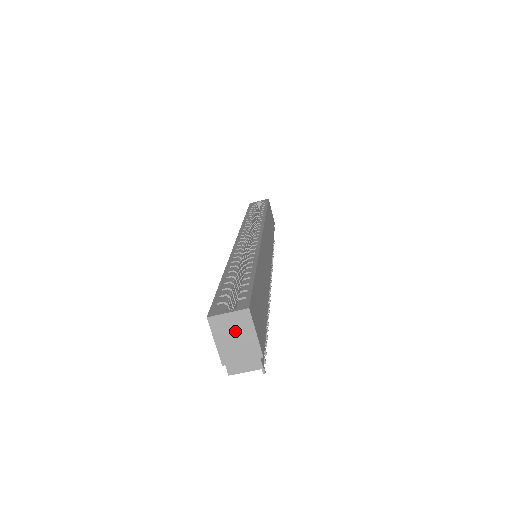
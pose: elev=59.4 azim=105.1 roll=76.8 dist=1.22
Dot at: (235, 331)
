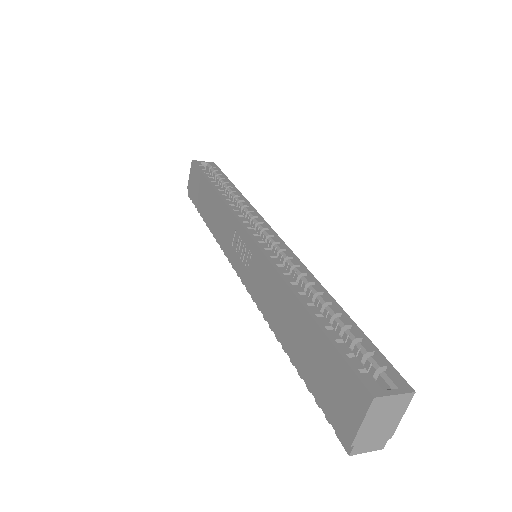
Dot at: (388, 413)
